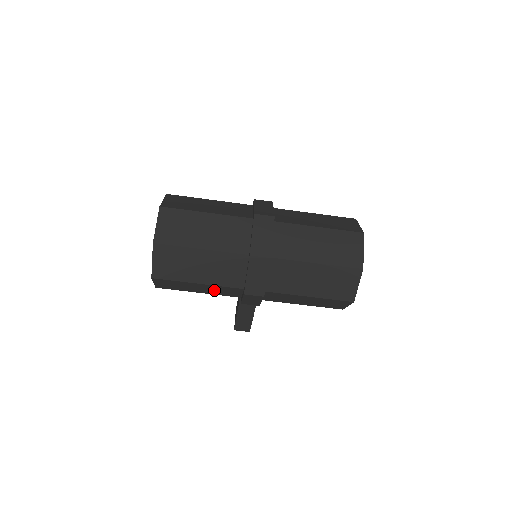
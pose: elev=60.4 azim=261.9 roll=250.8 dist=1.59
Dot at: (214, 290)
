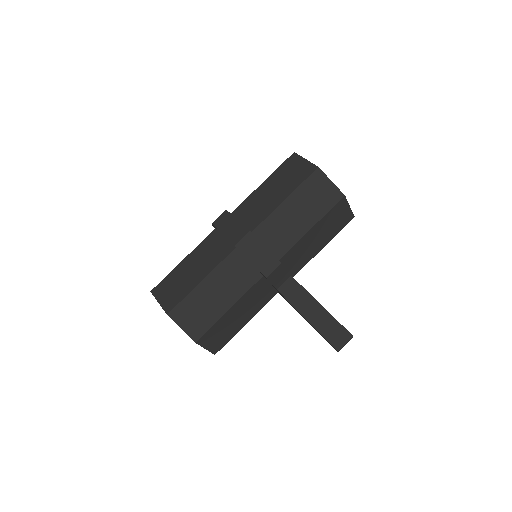
Dot at: (228, 284)
